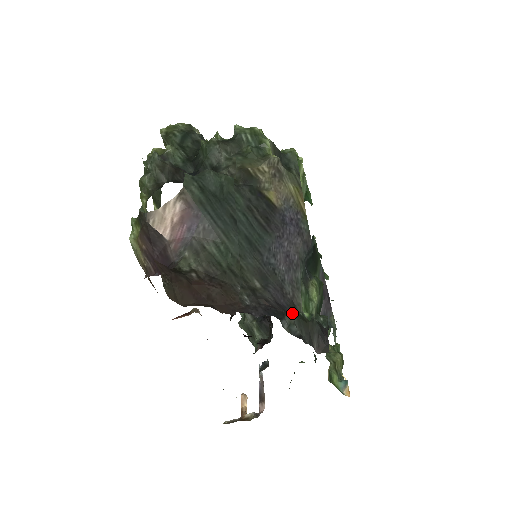
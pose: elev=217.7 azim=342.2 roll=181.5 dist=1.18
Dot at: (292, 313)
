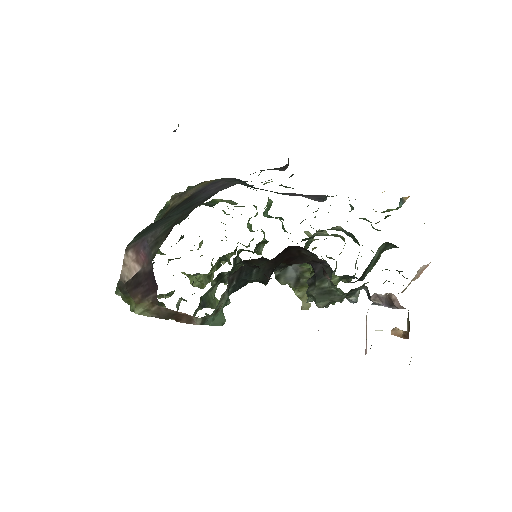
Dot at: occluded
